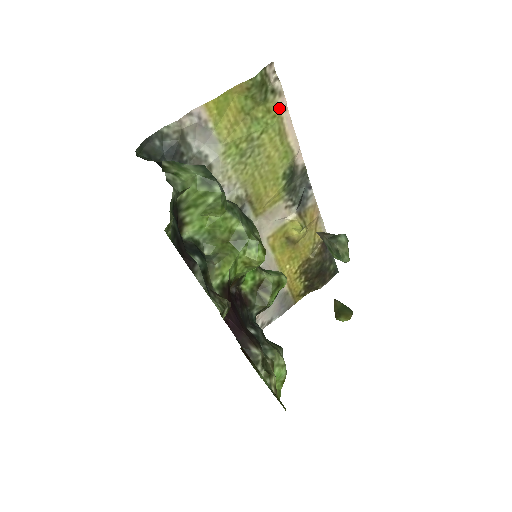
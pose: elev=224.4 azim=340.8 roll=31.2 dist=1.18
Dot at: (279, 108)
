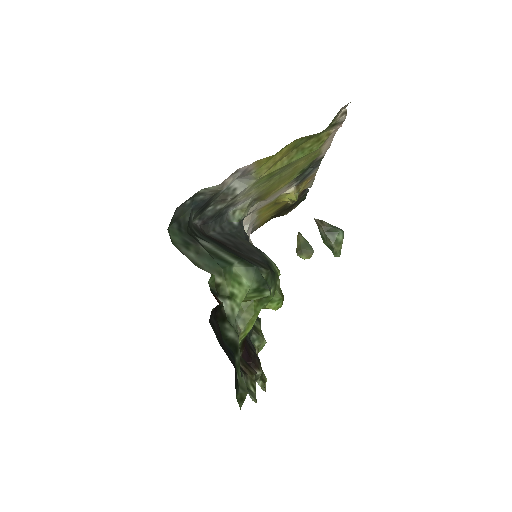
Dot at: (330, 132)
